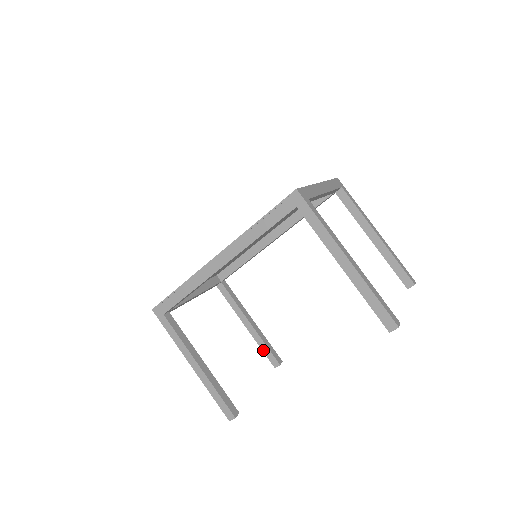
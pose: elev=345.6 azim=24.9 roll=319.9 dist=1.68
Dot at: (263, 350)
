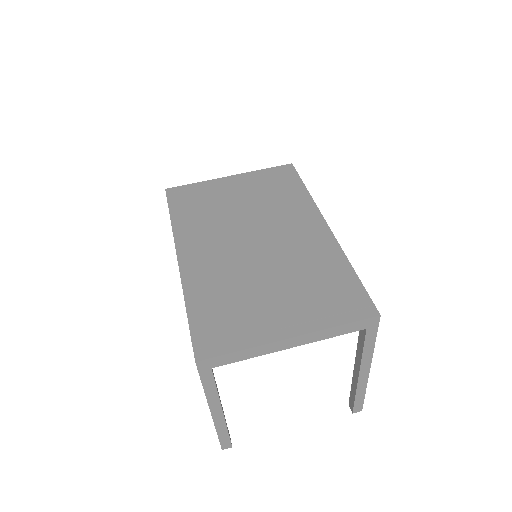
Dot at: occluded
